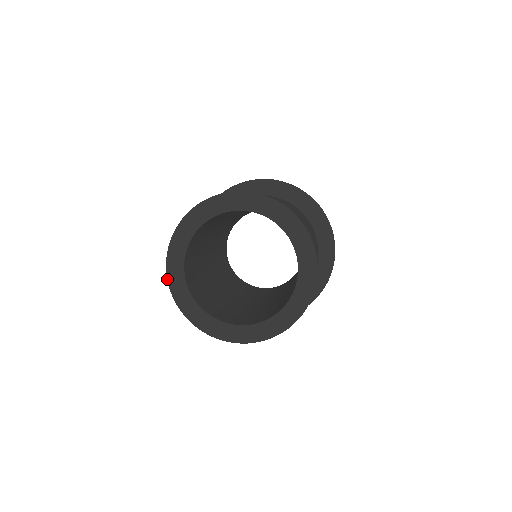
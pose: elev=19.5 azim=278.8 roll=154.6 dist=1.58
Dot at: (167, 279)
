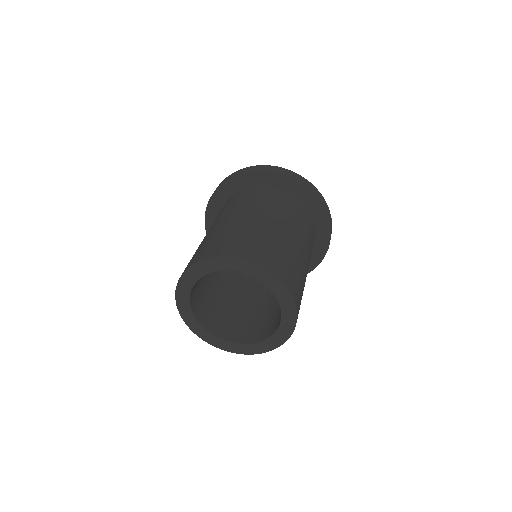
Dot at: occluded
